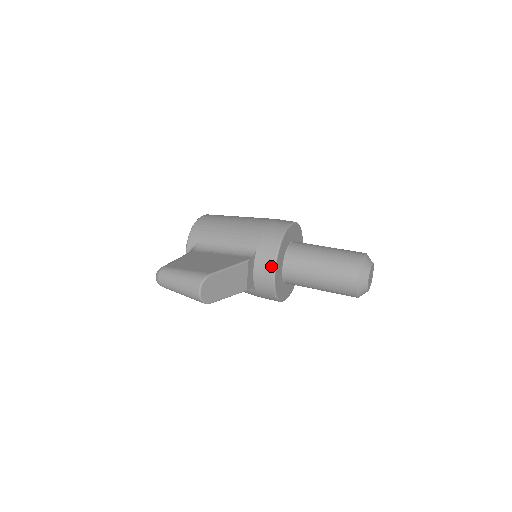
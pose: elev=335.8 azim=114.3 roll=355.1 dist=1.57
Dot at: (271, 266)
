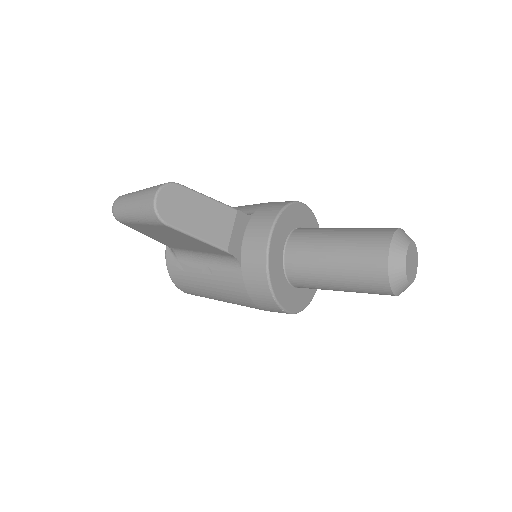
Dot at: (268, 226)
